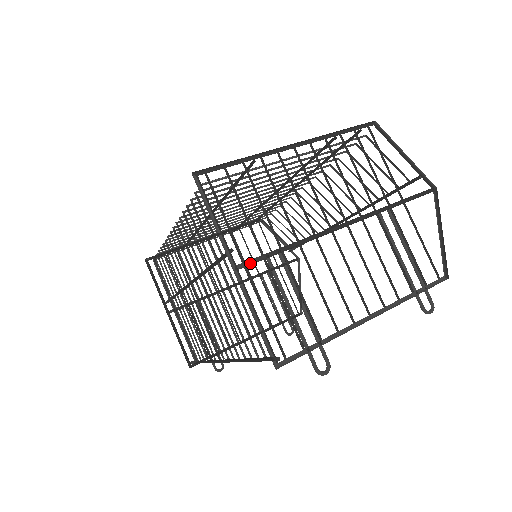
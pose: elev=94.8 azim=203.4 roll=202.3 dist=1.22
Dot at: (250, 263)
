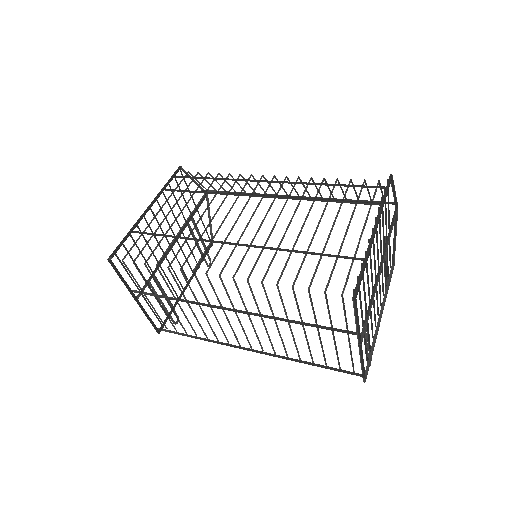
Dot at: (361, 333)
